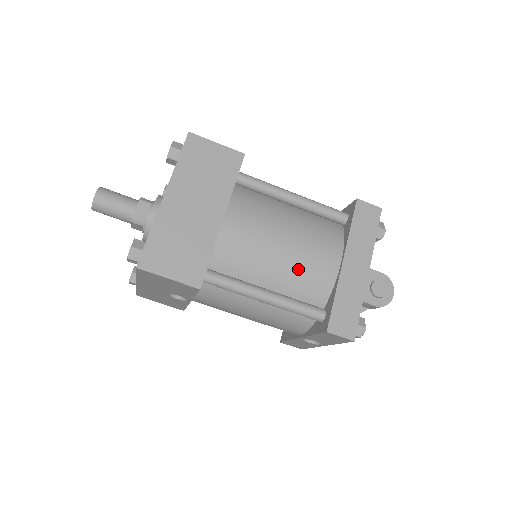
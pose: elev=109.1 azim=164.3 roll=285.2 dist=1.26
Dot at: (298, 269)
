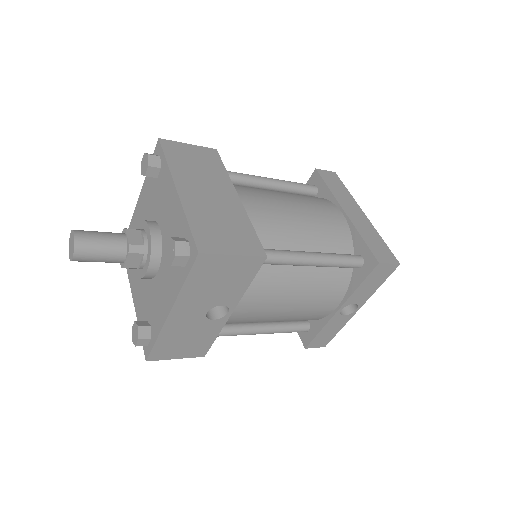
Dot at: (319, 226)
